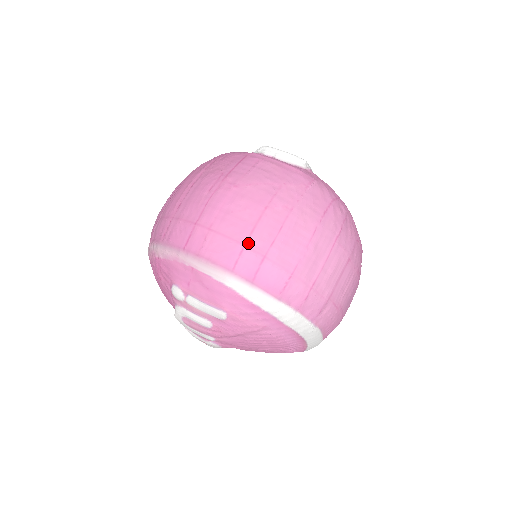
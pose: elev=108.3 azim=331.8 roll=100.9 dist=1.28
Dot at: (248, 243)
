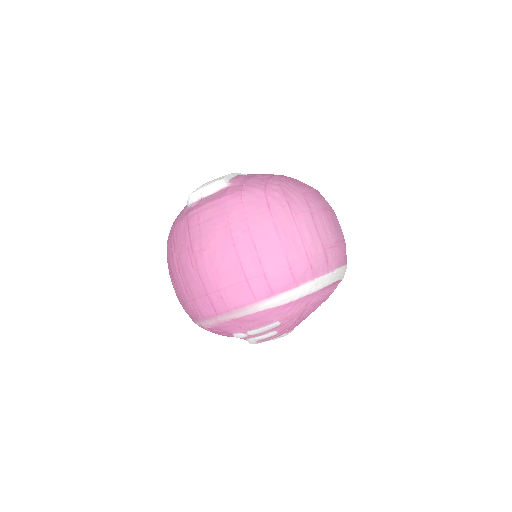
Dot at: (247, 277)
